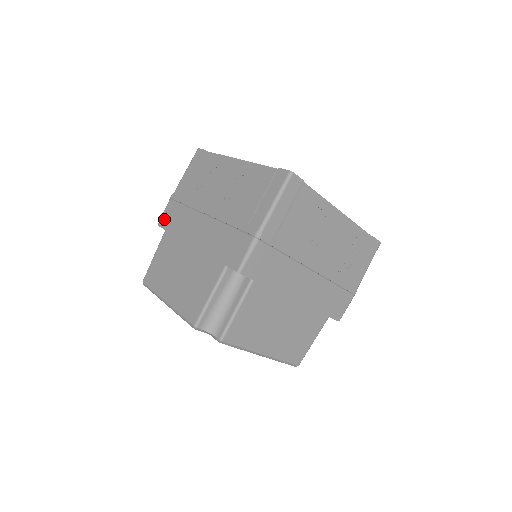
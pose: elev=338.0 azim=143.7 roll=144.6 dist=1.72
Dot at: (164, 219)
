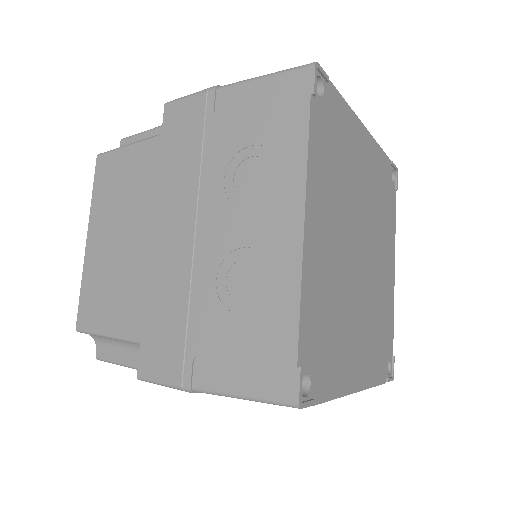
Dot at: (174, 113)
